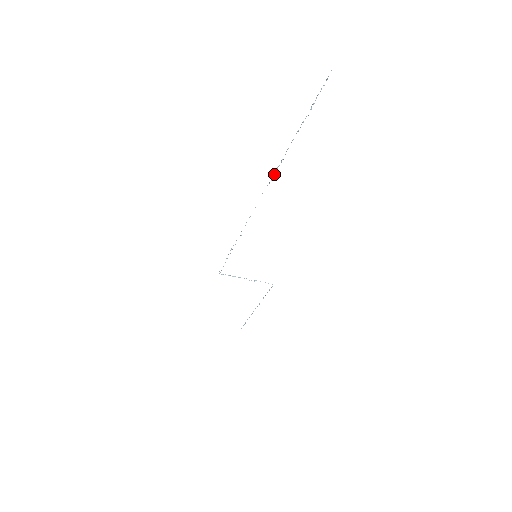
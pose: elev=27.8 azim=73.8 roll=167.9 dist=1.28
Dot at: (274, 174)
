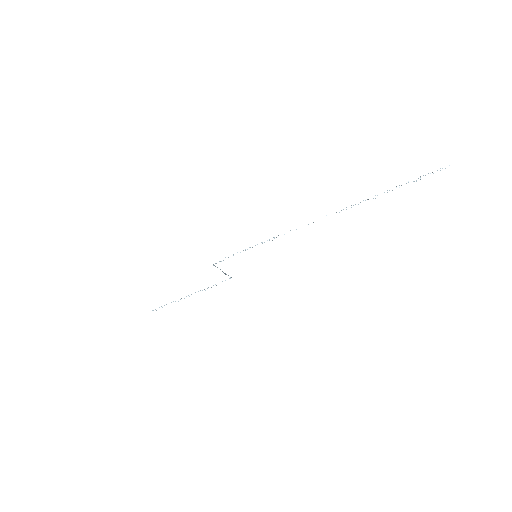
Dot at: occluded
